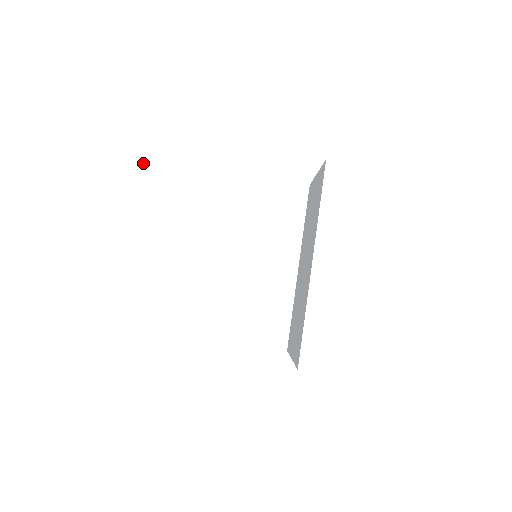
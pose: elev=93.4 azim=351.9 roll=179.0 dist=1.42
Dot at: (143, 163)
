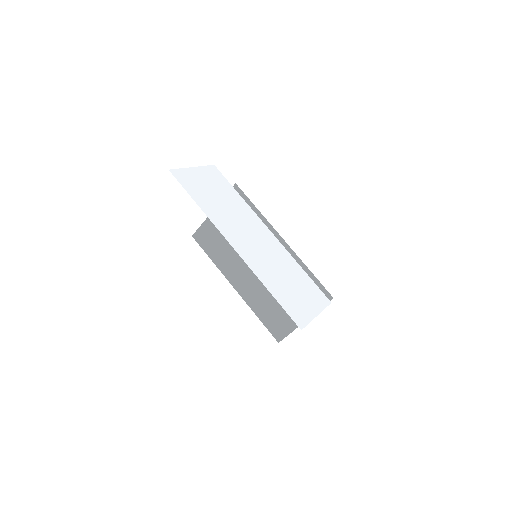
Dot at: (198, 198)
